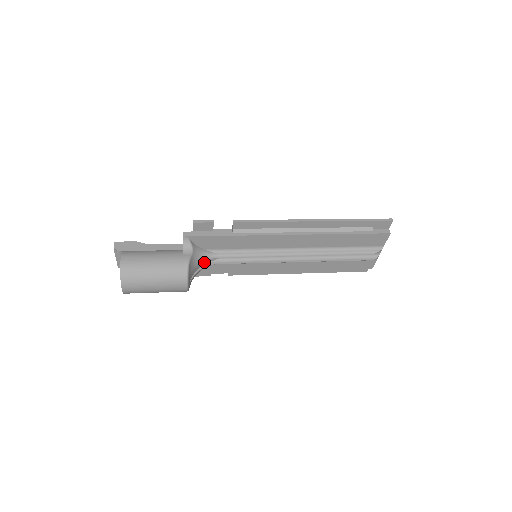
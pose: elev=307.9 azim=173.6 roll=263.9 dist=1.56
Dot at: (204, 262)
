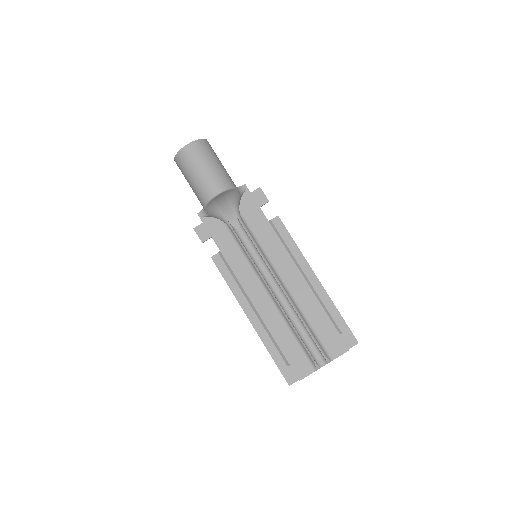
Dot at: (228, 214)
